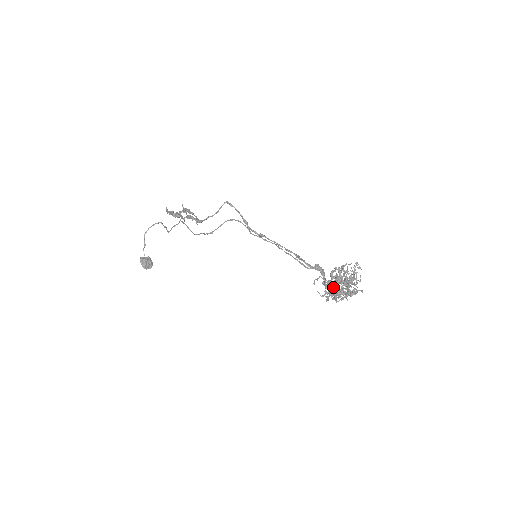
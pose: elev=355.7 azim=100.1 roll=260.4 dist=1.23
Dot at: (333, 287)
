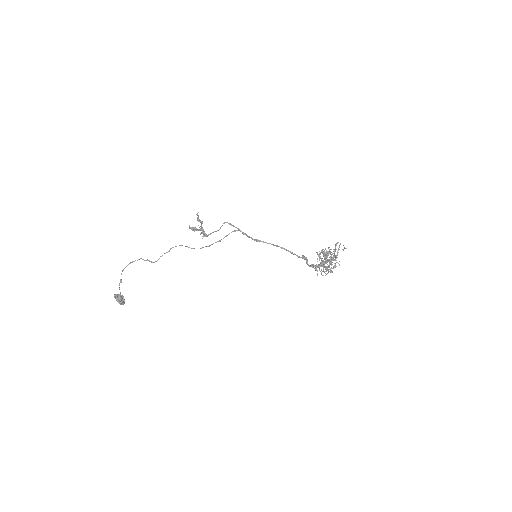
Dot at: occluded
